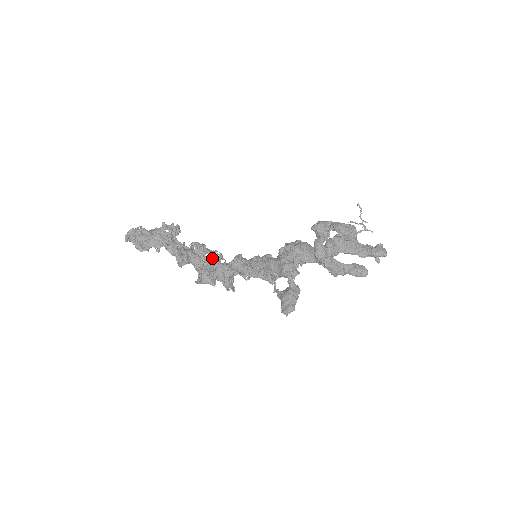
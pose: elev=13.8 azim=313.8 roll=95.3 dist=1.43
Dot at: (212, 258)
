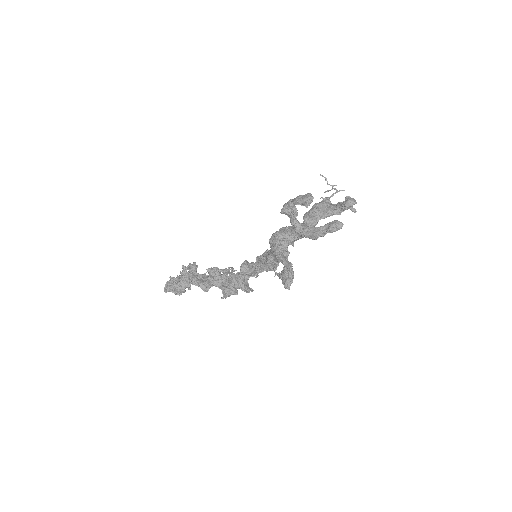
Dot at: (225, 274)
